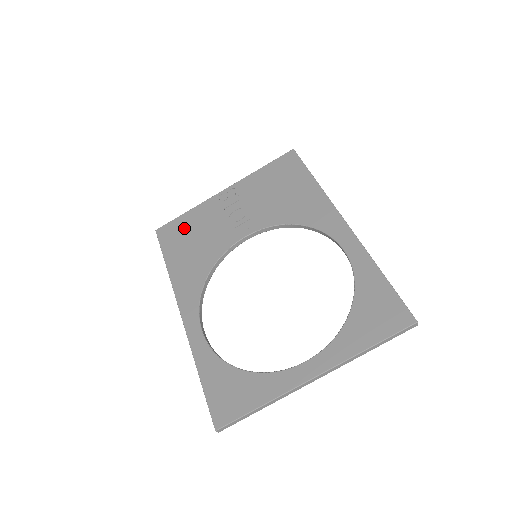
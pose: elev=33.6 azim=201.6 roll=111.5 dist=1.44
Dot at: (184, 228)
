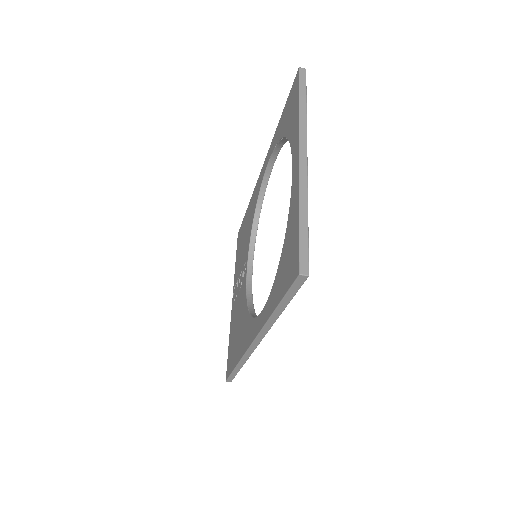
Dot at: (231, 344)
